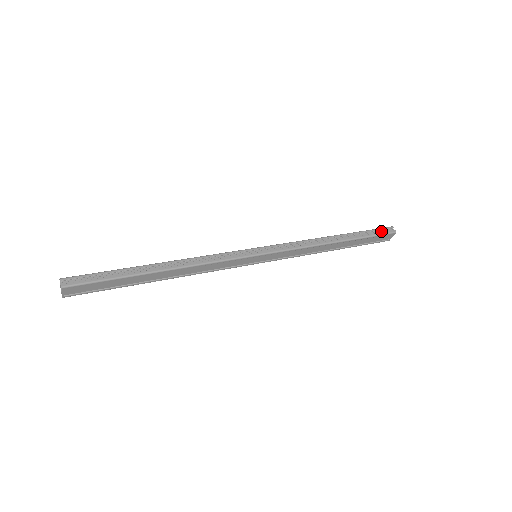
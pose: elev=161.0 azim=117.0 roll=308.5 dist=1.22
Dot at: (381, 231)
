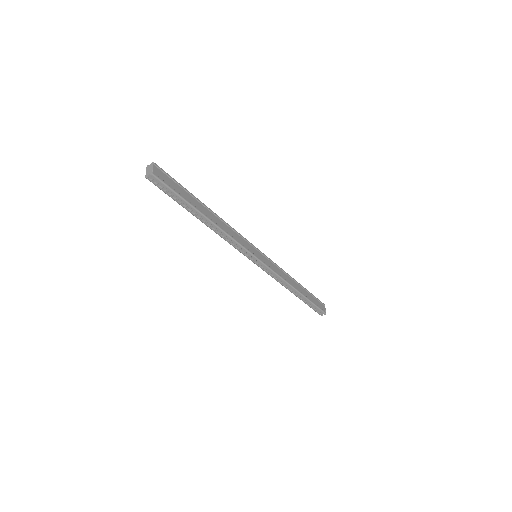
Dot at: occluded
